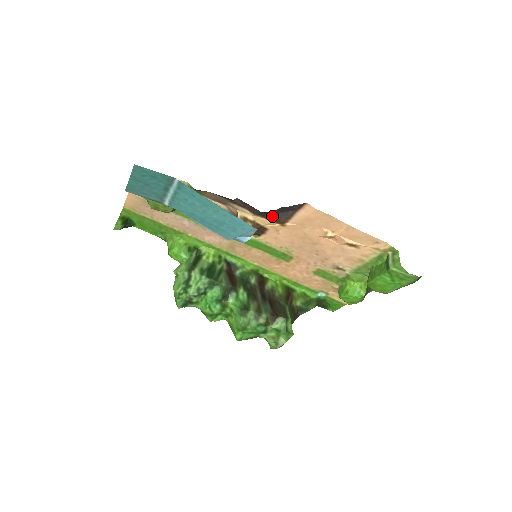
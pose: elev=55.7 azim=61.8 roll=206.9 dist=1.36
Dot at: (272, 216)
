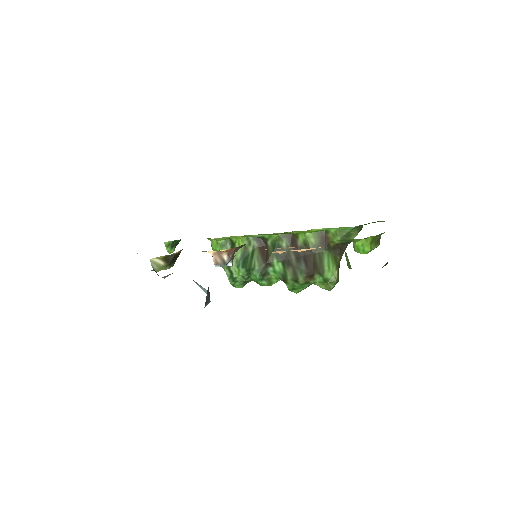
Dot at: occluded
